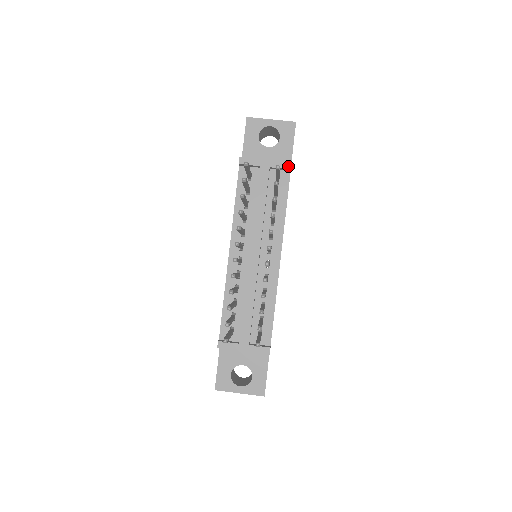
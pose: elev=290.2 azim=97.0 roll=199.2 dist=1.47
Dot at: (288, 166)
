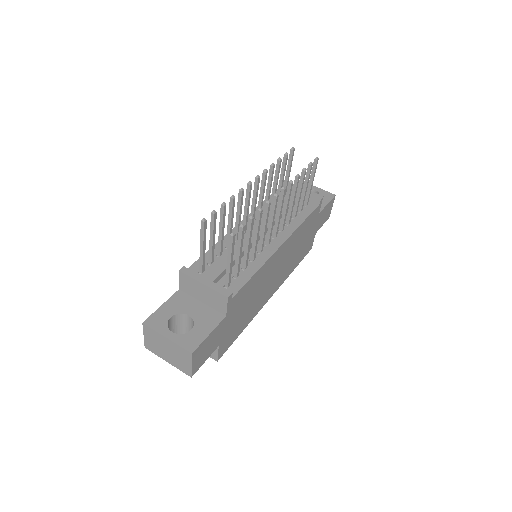
Dot at: (319, 197)
